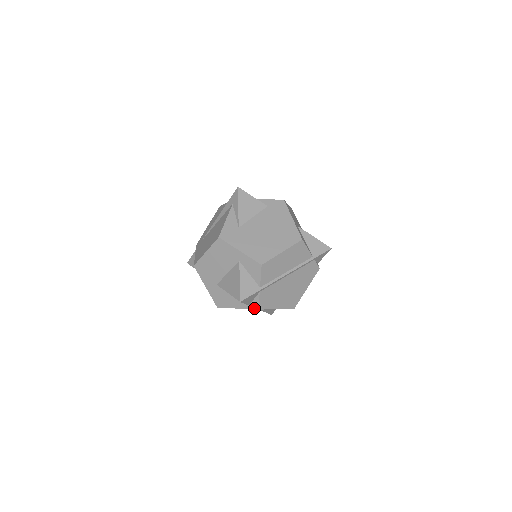
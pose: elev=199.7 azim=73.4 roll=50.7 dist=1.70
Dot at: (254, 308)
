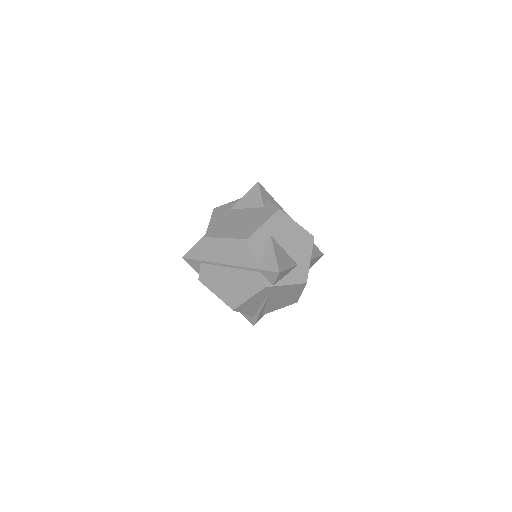
Dot at: occluded
